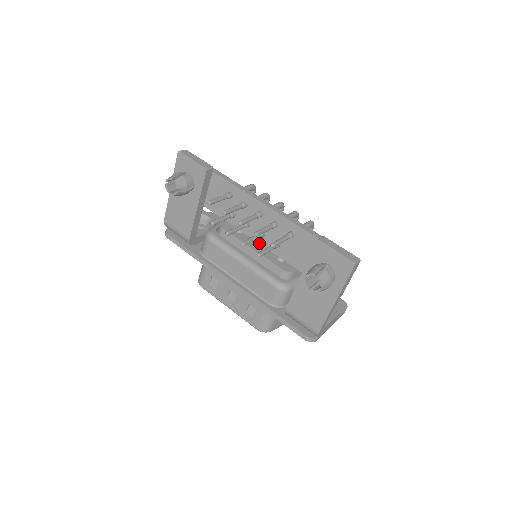
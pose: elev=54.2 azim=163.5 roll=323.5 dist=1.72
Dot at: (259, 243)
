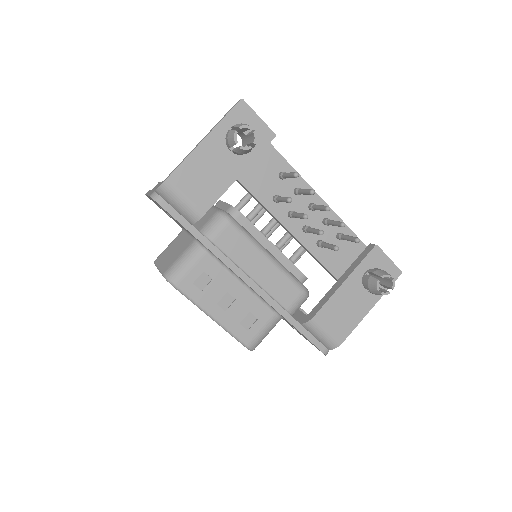
Dot at: (297, 239)
